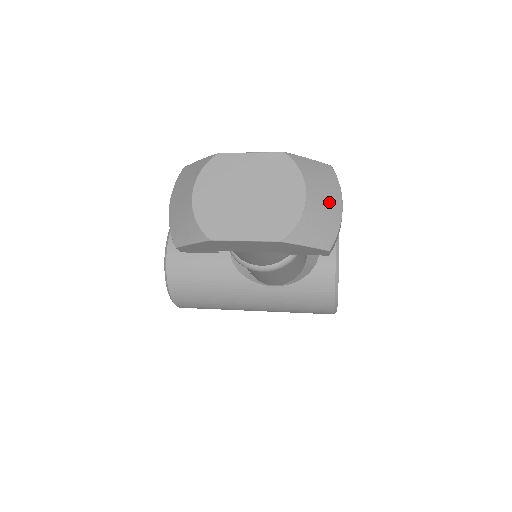
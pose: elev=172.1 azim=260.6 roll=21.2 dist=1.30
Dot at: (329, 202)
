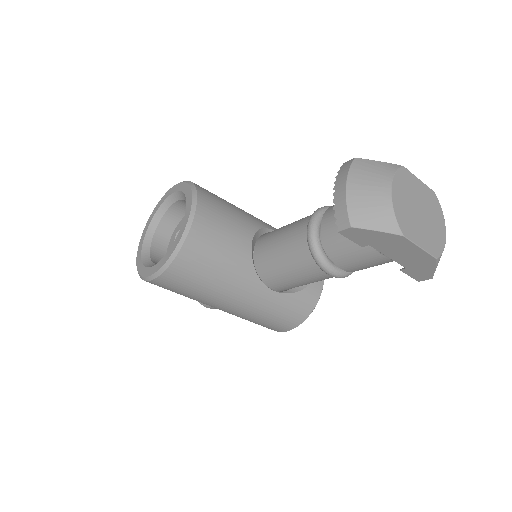
Dot at: occluded
